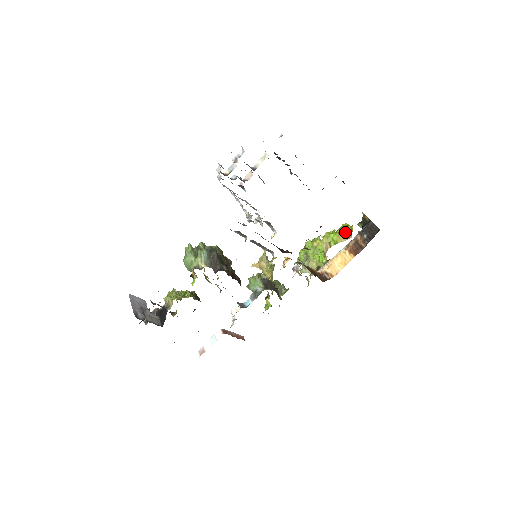
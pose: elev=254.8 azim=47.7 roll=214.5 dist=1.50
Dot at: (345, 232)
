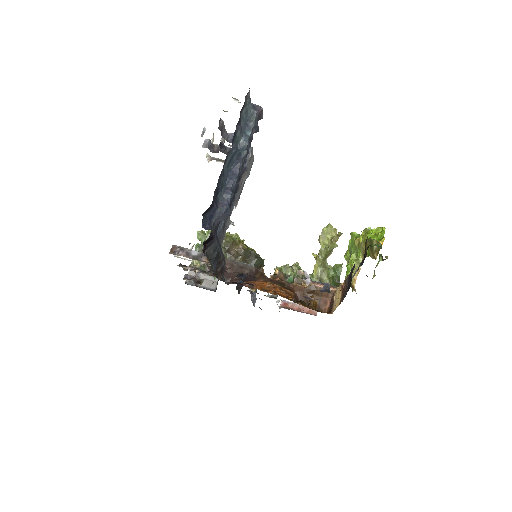
Dot at: occluded
